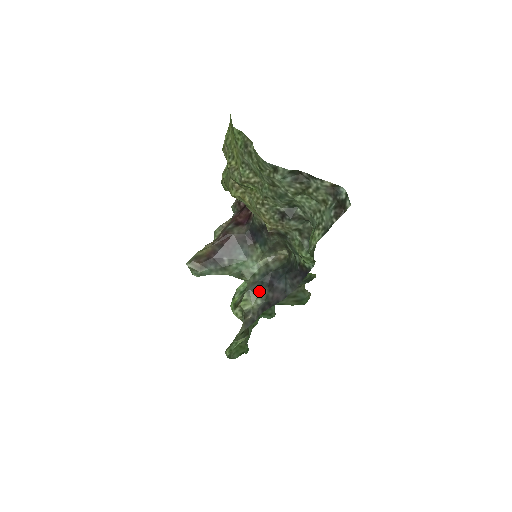
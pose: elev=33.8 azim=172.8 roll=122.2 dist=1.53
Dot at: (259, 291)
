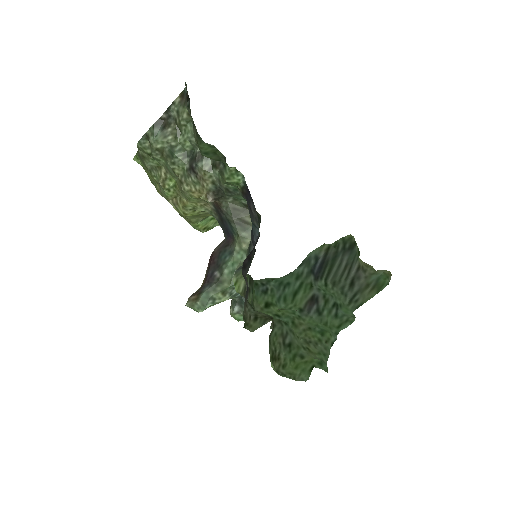
Dot at: occluded
